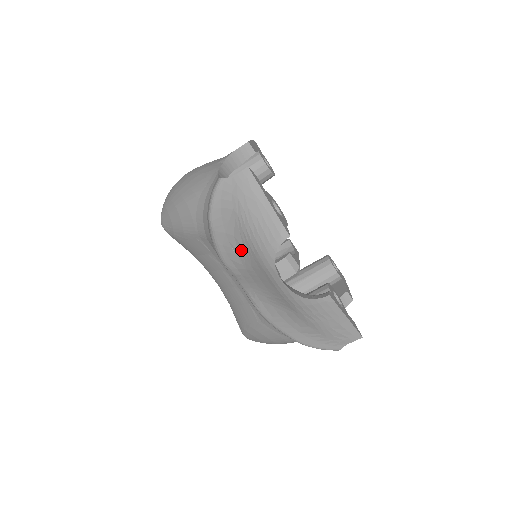
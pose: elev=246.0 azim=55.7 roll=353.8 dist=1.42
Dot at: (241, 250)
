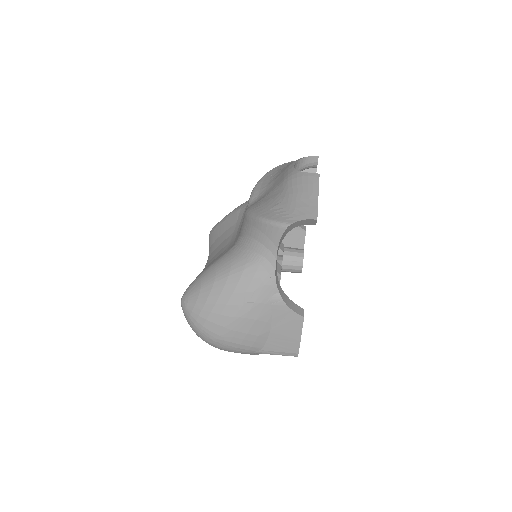
Dot at: (277, 174)
